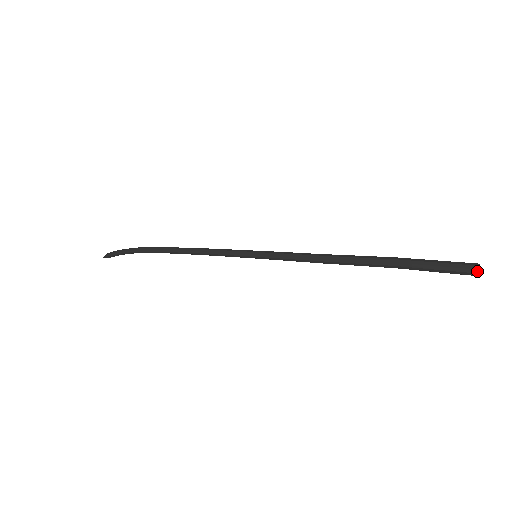
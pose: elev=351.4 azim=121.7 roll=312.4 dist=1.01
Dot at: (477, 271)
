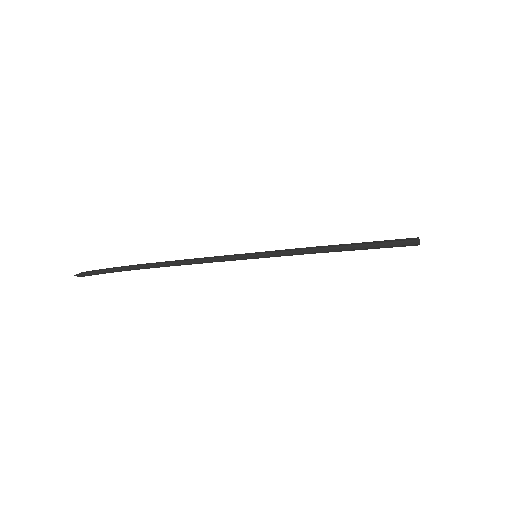
Dot at: (418, 237)
